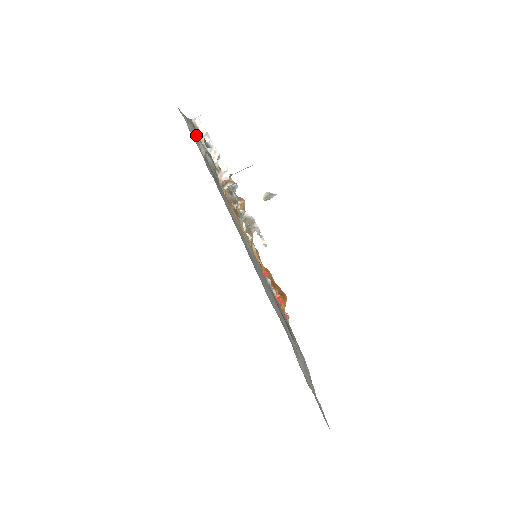
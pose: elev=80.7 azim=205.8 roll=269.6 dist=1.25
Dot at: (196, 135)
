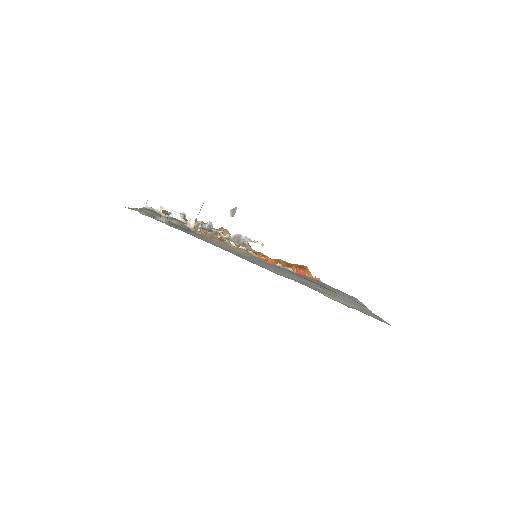
Dot at: (154, 214)
